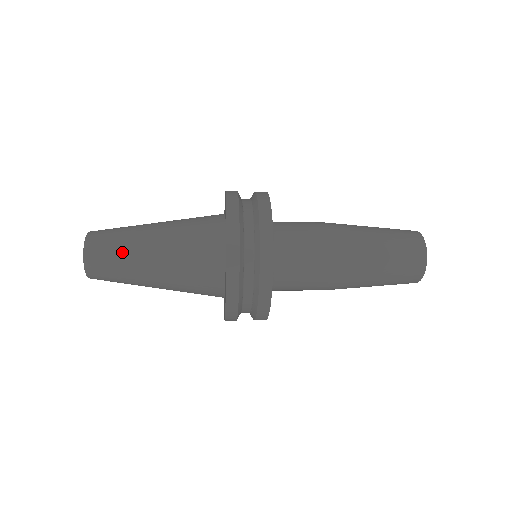
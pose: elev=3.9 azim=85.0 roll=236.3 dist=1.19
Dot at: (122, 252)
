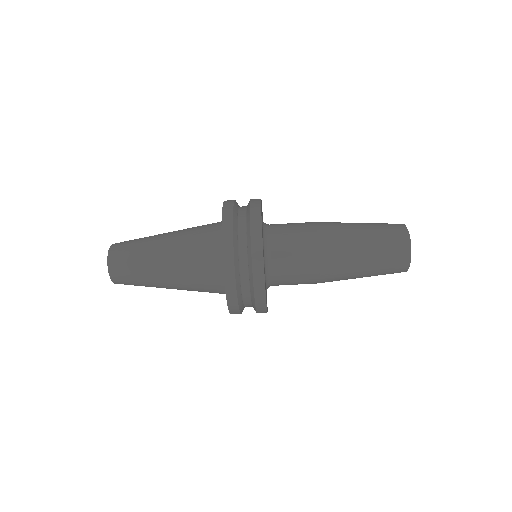
Dot at: (143, 238)
